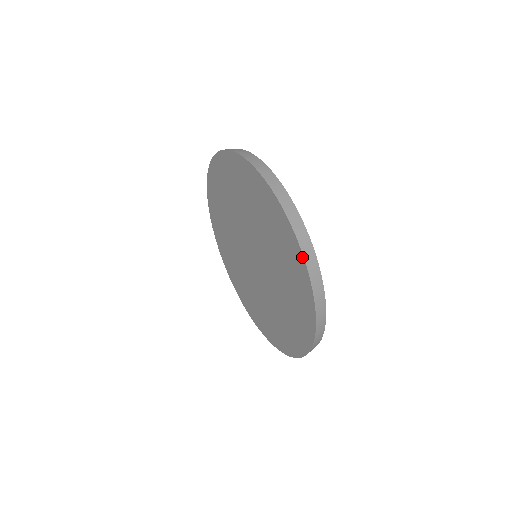
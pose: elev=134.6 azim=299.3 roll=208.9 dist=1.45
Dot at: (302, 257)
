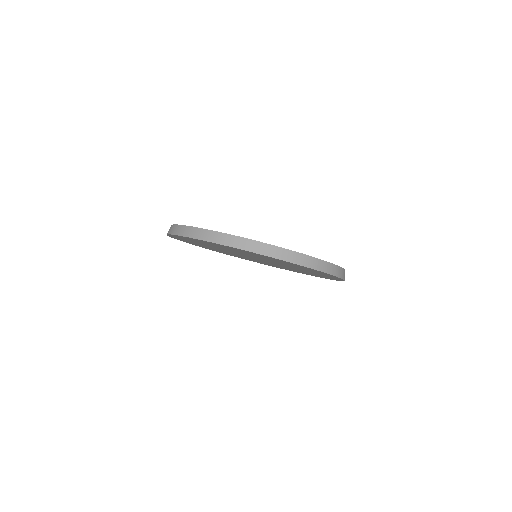
Dot at: (339, 278)
